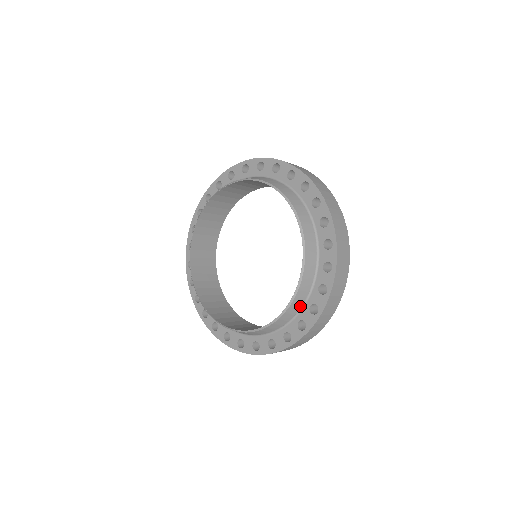
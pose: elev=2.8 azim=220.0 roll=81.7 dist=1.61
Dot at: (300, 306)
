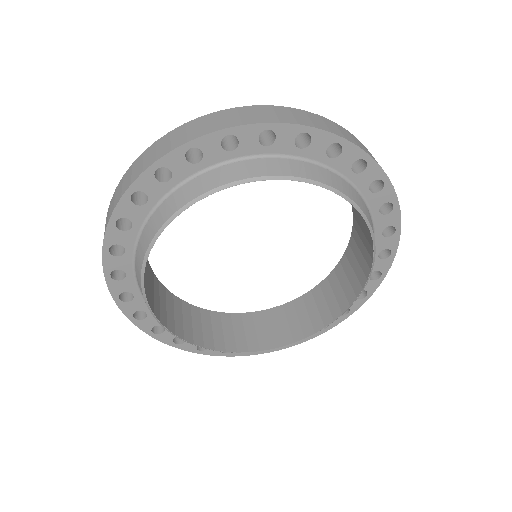
Dot at: occluded
